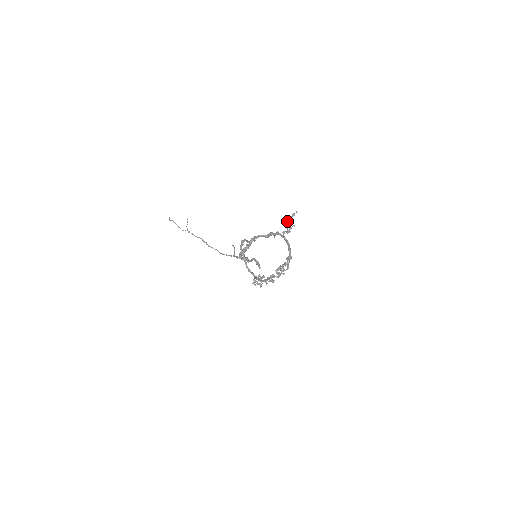
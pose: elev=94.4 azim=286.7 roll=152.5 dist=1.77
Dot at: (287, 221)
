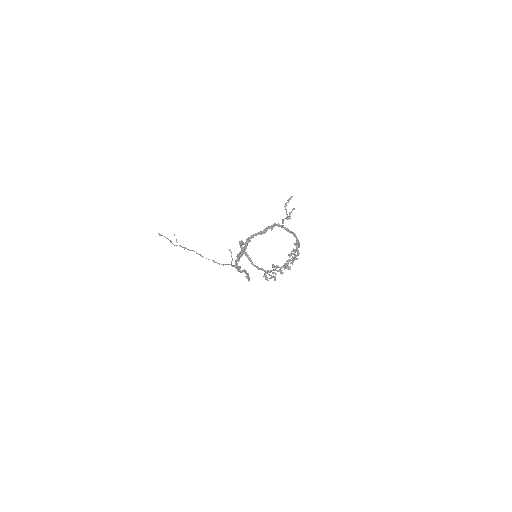
Dot at: (285, 207)
